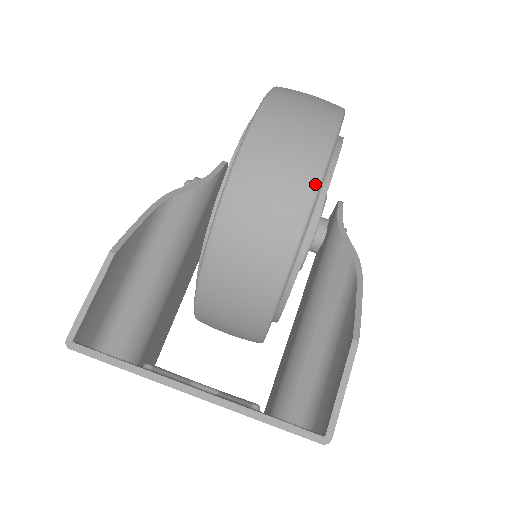
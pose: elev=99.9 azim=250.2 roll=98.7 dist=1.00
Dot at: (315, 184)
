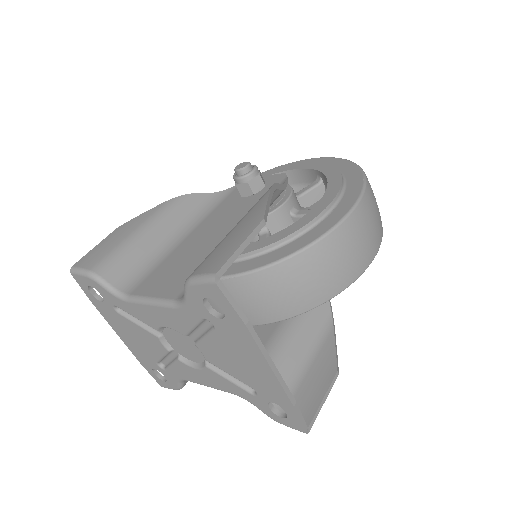
Dot at: (370, 261)
